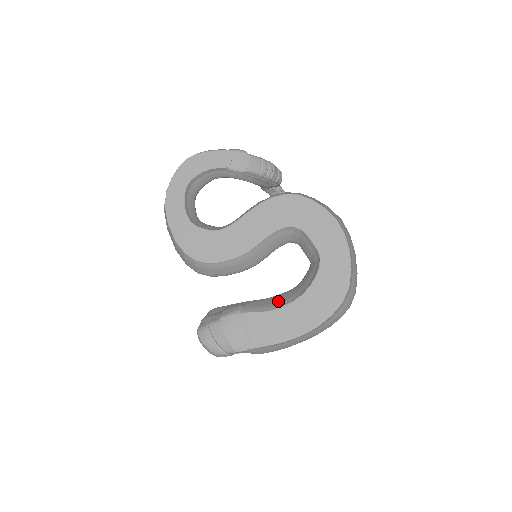
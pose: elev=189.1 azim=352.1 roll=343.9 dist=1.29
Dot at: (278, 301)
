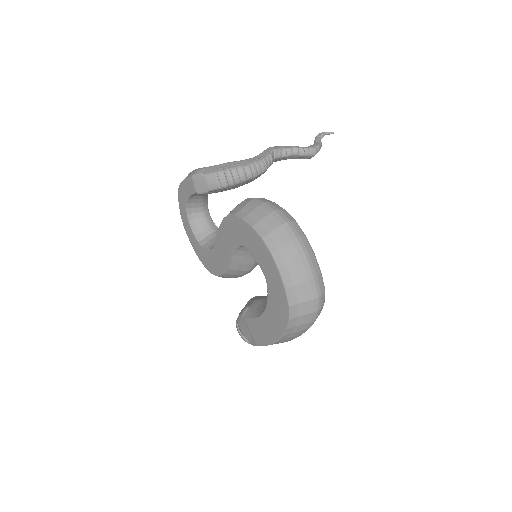
Dot at: (261, 308)
